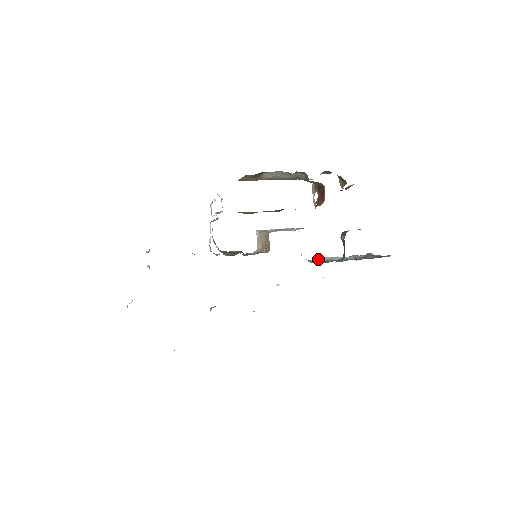
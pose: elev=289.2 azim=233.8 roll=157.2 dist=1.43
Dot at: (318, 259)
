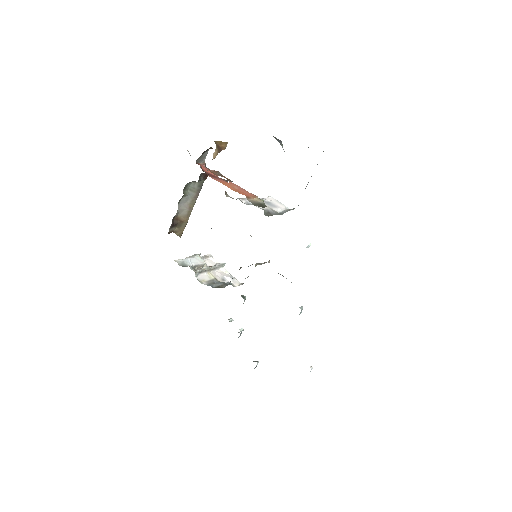
Dot at: occluded
